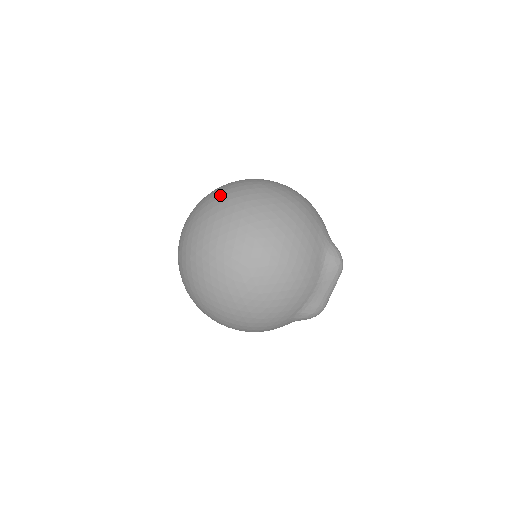
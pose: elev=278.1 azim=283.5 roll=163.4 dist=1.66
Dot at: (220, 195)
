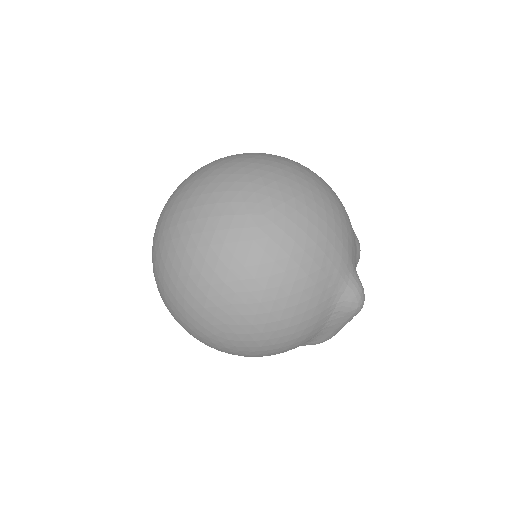
Dot at: (193, 214)
